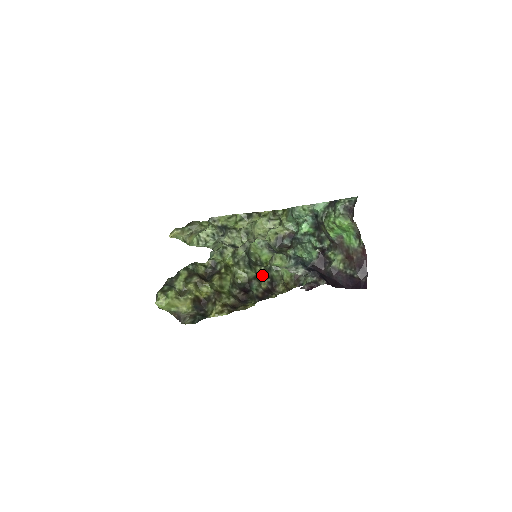
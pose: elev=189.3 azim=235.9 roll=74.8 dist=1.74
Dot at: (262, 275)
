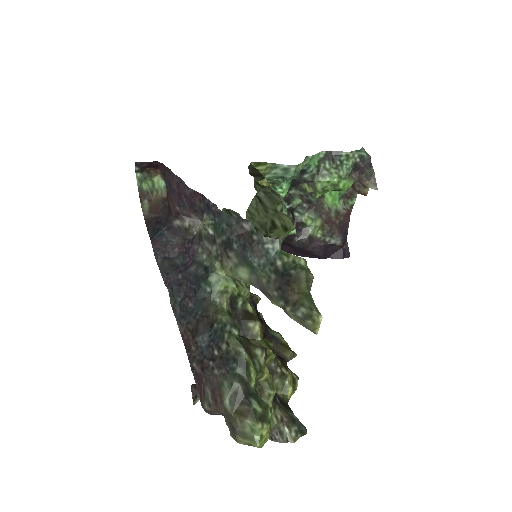
Dot at: occluded
